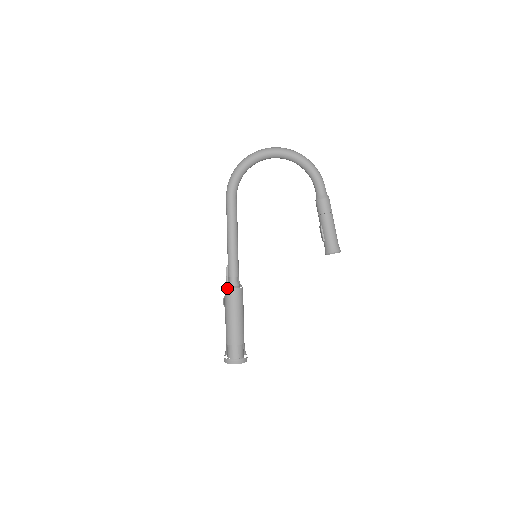
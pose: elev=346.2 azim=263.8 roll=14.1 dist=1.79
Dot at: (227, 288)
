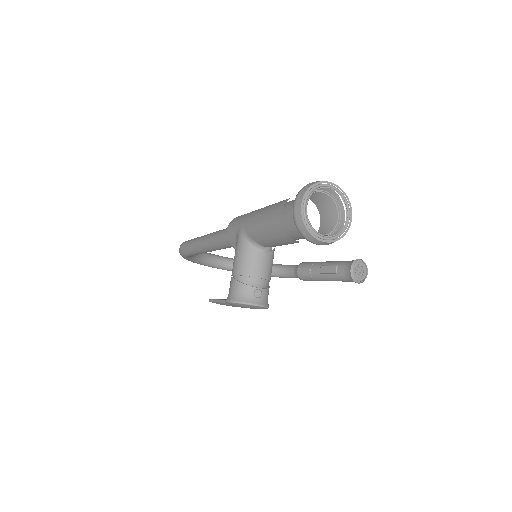
Dot at: occluded
